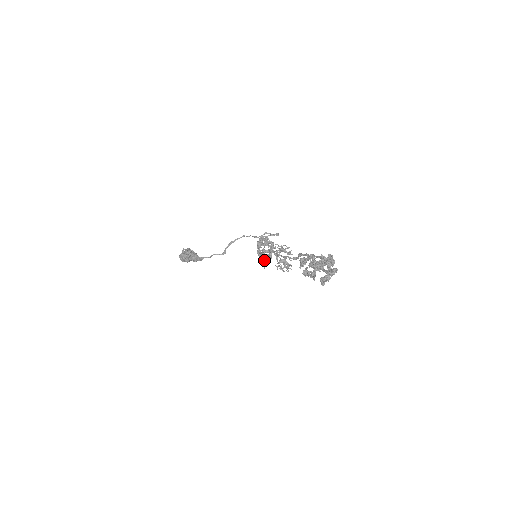
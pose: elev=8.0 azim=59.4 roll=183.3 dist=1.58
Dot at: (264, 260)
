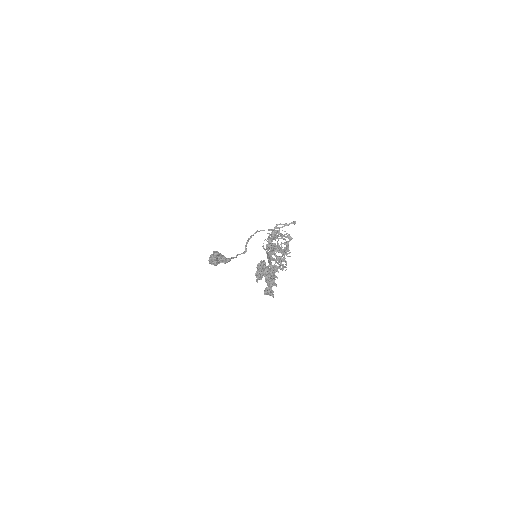
Dot at: (282, 254)
